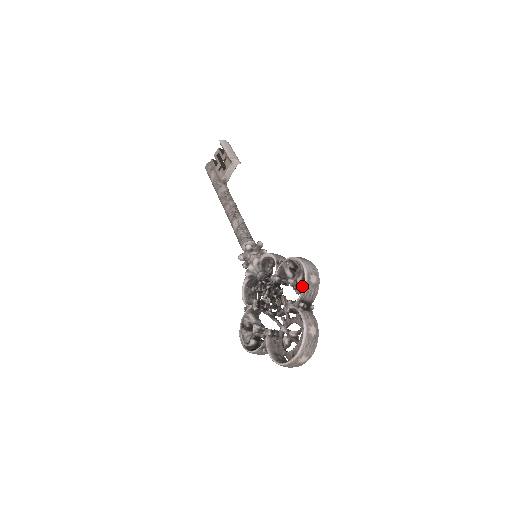
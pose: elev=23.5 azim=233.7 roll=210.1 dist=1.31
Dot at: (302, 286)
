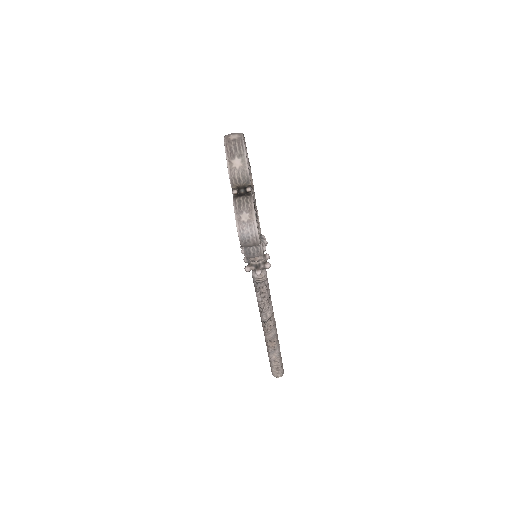
Dot at: occluded
